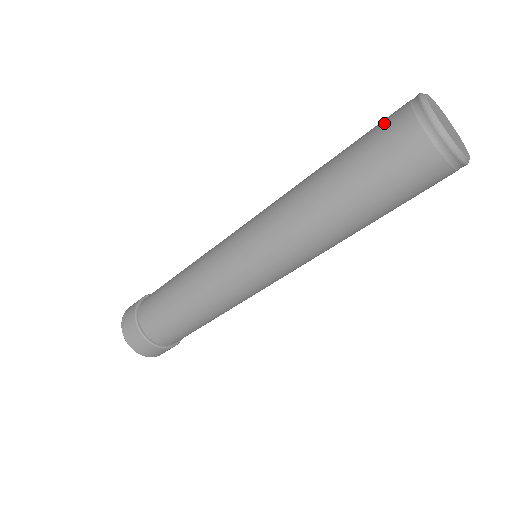
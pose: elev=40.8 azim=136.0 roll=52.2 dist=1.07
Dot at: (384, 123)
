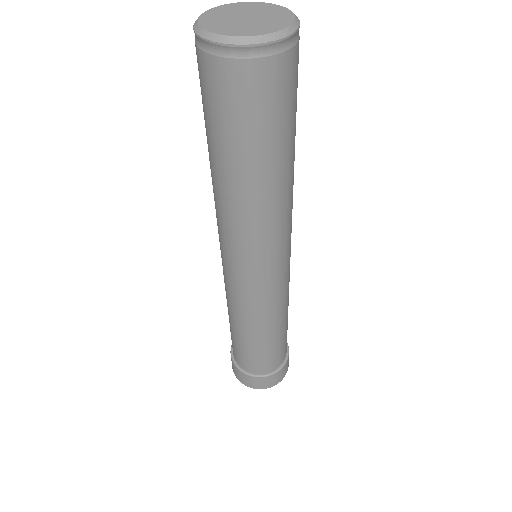
Dot at: (203, 85)
